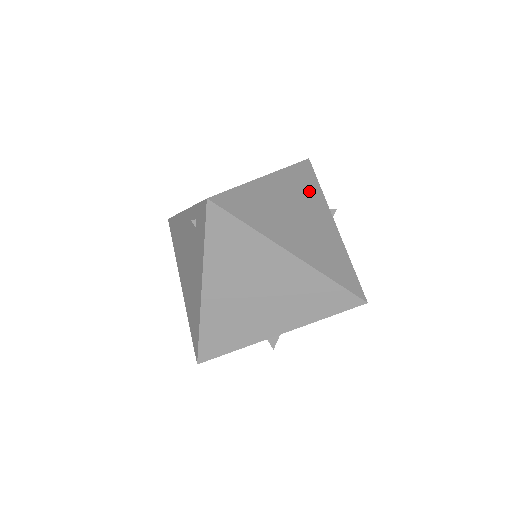
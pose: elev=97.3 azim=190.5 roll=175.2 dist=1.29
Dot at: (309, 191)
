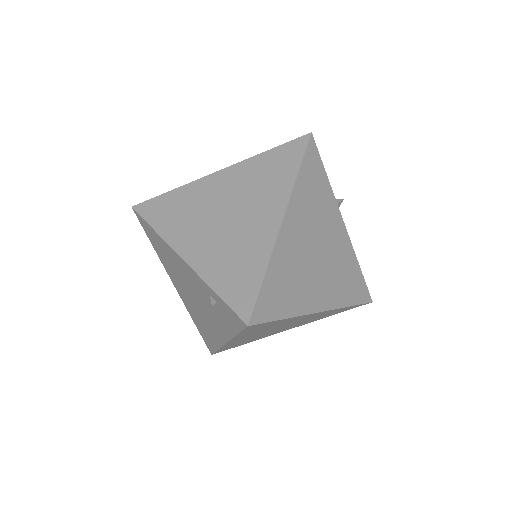
Dot at: (319, 197)
